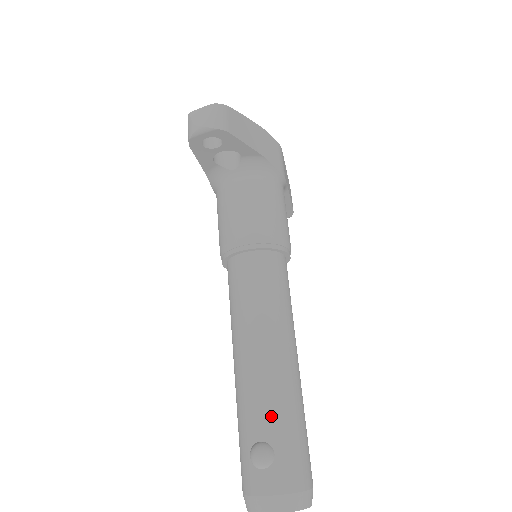
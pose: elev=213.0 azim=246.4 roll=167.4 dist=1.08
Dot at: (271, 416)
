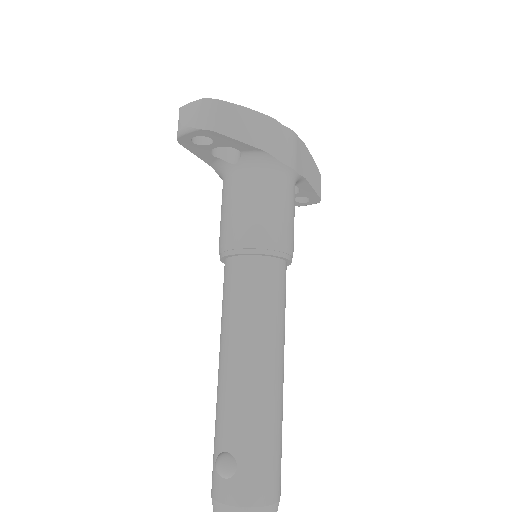
Dot at: (239, 429)
